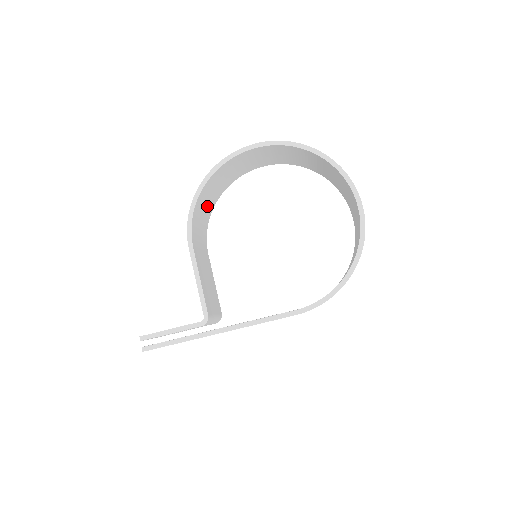
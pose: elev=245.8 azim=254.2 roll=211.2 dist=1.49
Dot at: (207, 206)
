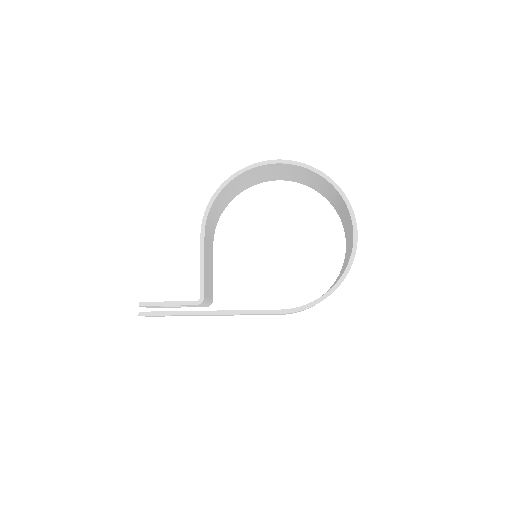
Dot at: (223, 203)
